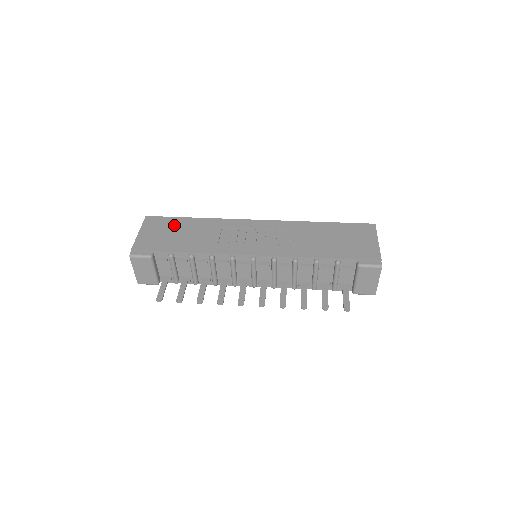
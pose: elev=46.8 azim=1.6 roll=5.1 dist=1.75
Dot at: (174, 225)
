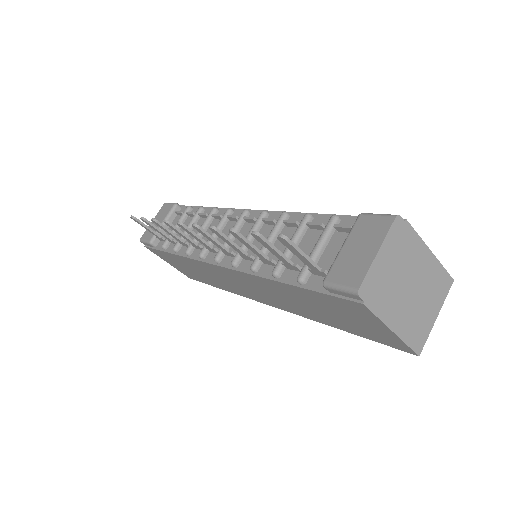
Dot at: occluded
